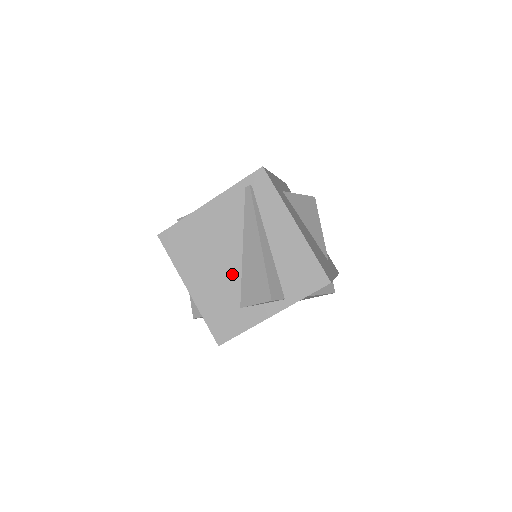
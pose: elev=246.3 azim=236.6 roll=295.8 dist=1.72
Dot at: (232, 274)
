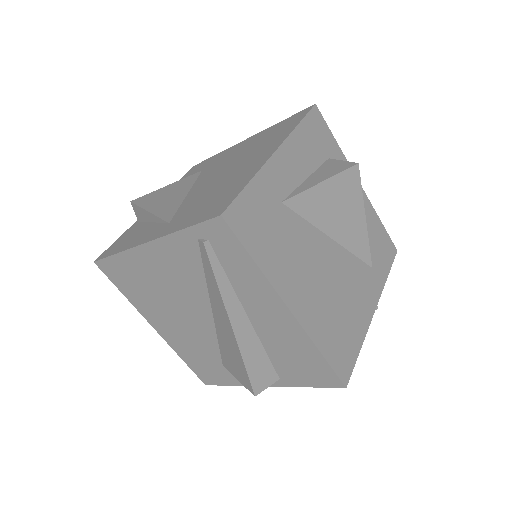
Dot at: (204, 333)
